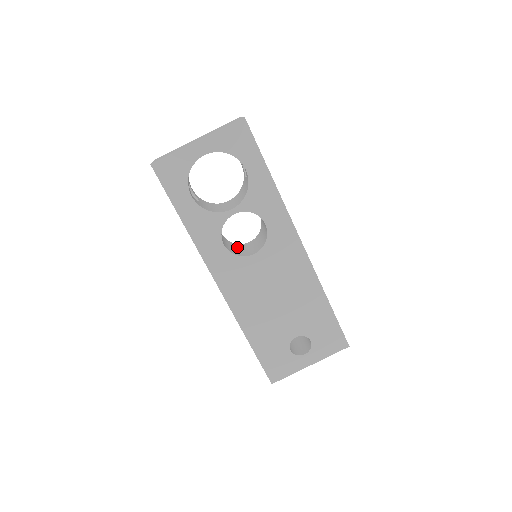
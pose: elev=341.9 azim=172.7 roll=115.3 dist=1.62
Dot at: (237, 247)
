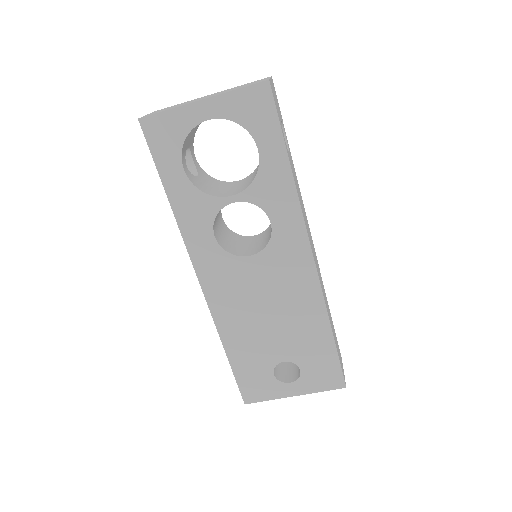
Dot at: (236, 239)
